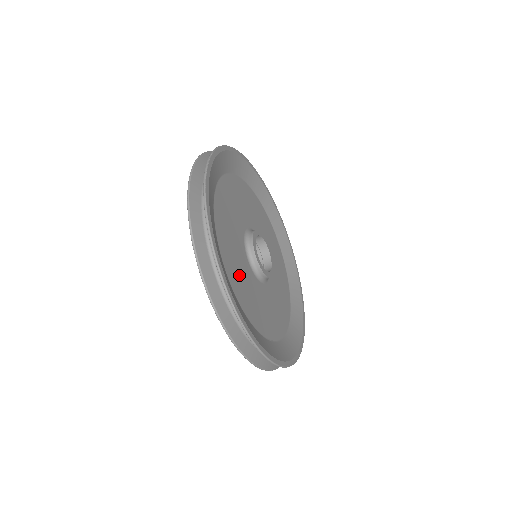
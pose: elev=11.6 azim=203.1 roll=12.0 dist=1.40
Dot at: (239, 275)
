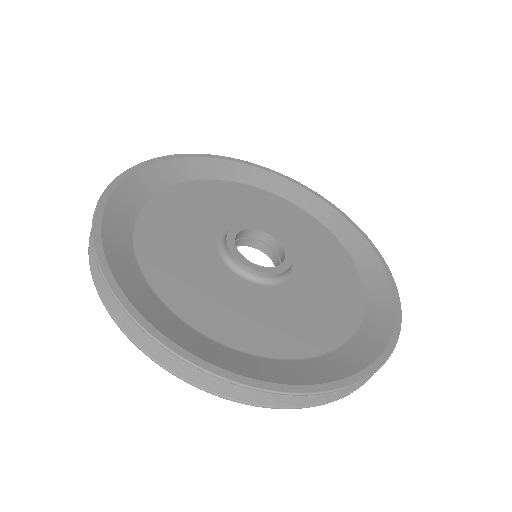
Dot at: (226, 310)
